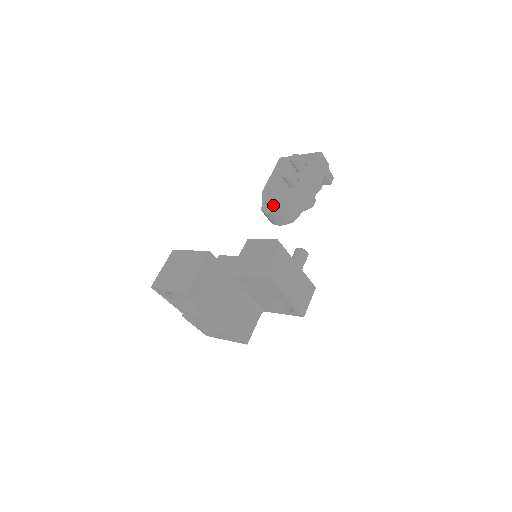
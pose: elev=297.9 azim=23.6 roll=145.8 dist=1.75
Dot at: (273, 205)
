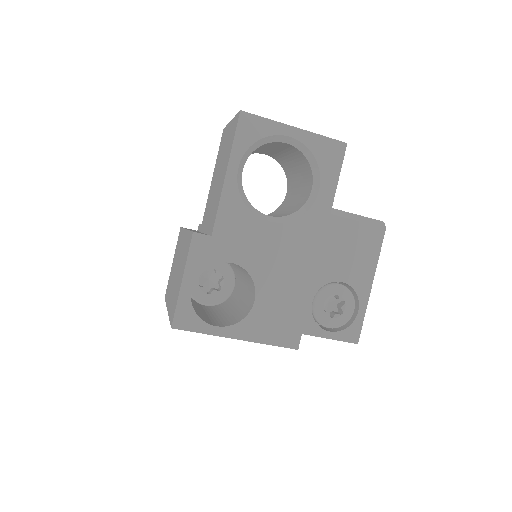
Dot at: occluded
